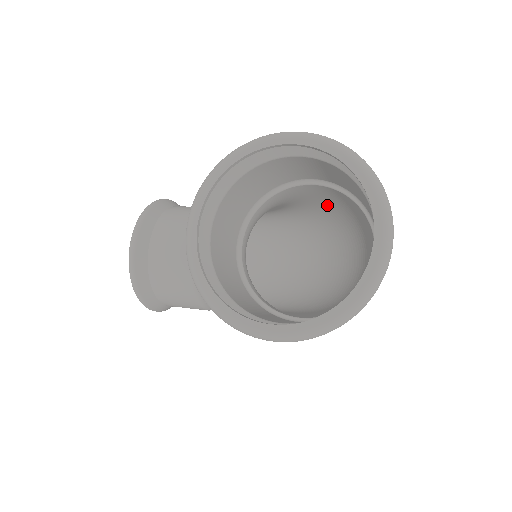
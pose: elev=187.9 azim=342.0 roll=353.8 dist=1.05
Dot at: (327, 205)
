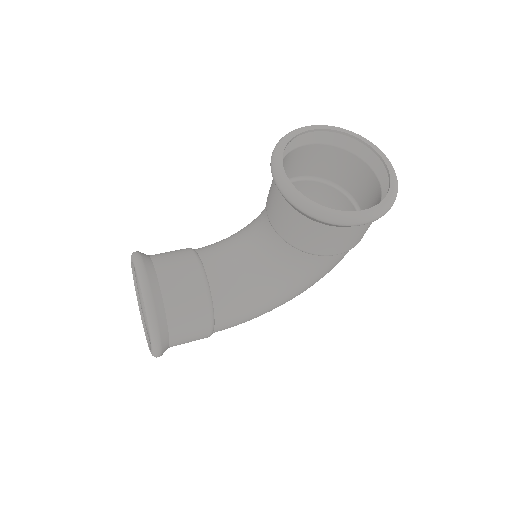
Dot at: occluded
